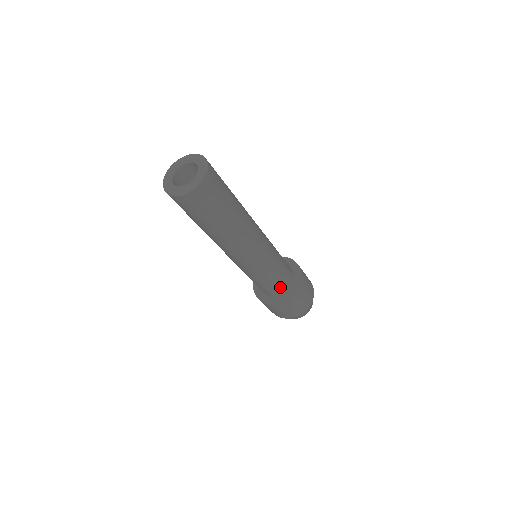
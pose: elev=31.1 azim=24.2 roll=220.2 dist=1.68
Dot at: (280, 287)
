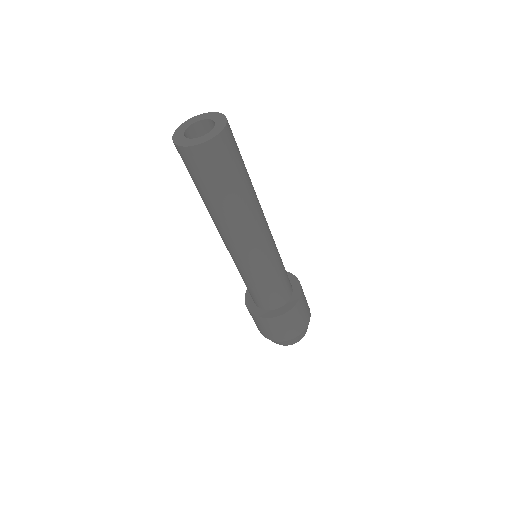
Dot at: (288, 284)
